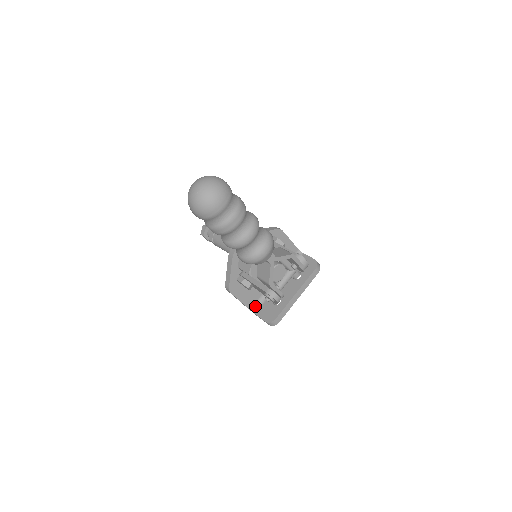
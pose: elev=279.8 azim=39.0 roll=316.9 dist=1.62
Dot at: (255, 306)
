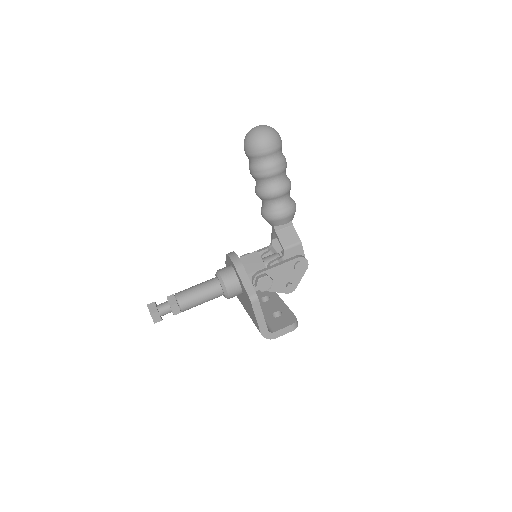
Dot at: occluded
